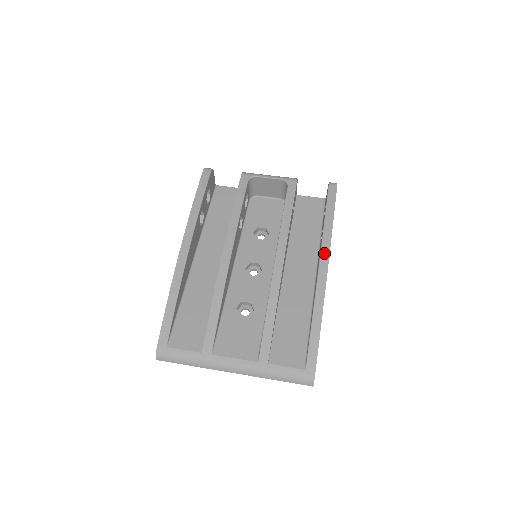
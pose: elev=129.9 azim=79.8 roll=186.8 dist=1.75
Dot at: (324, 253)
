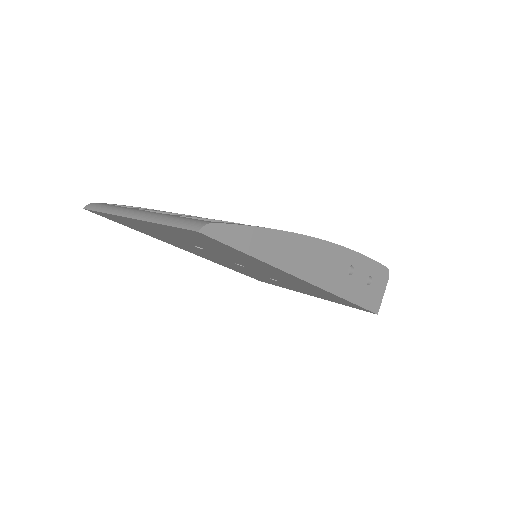
Dot at: occluded
